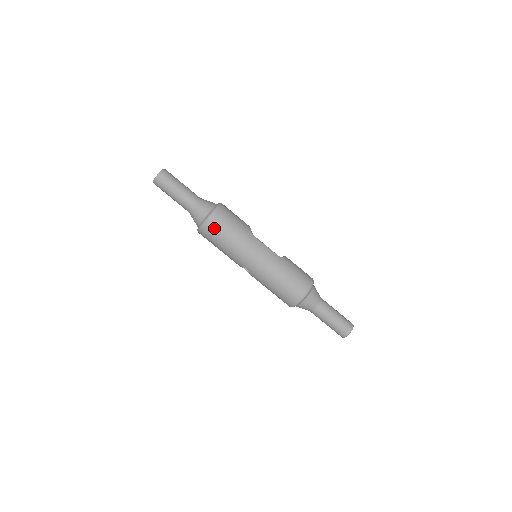
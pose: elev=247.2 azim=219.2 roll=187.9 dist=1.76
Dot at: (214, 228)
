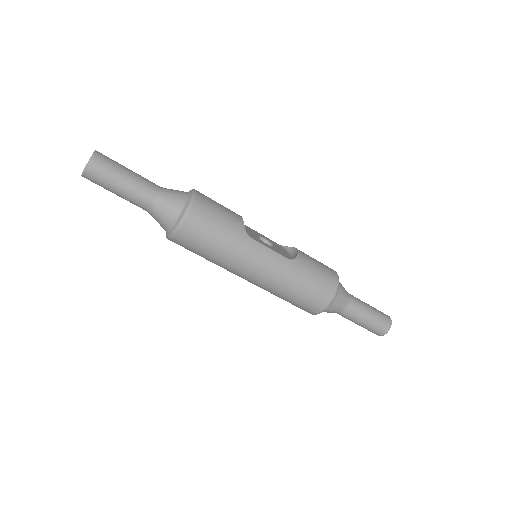
Dot at: (190, 239)
